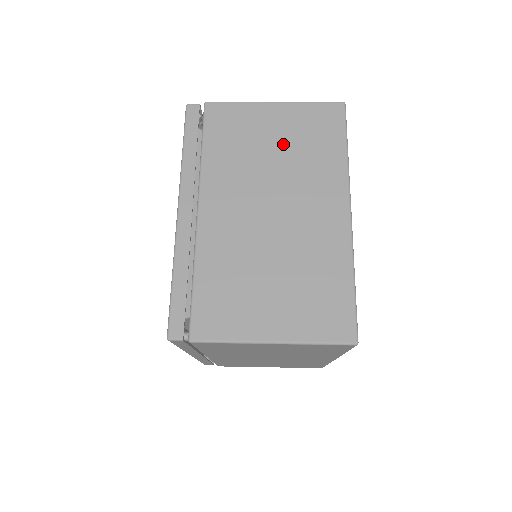
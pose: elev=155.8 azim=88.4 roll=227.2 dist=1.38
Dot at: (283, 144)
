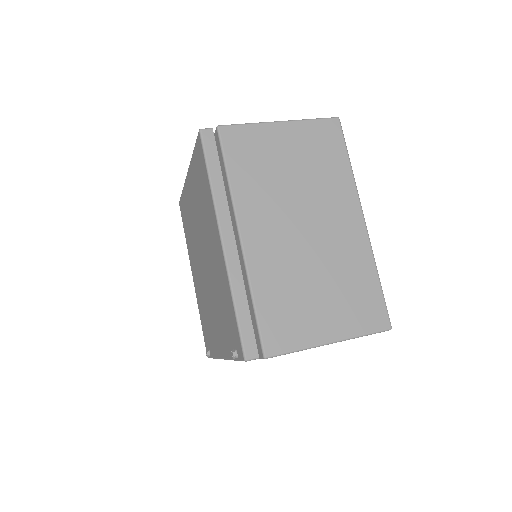
Dot at: (298, 163)
